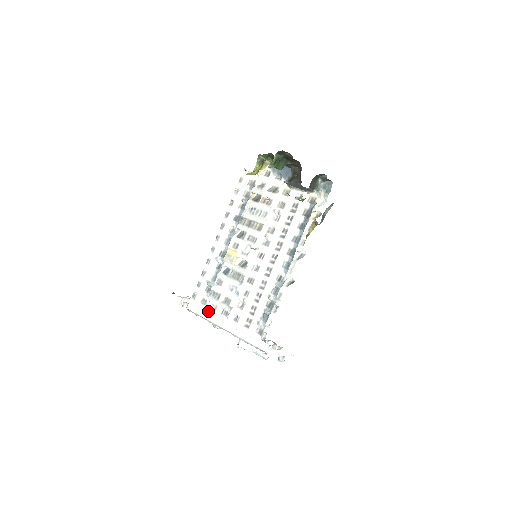
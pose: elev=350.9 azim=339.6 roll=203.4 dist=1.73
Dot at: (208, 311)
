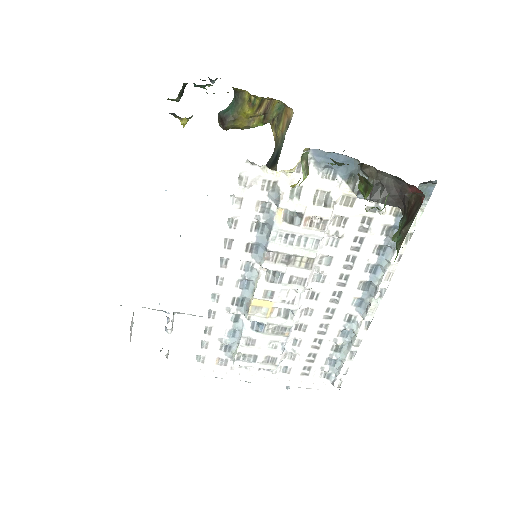
Dot at: (235, 372)
